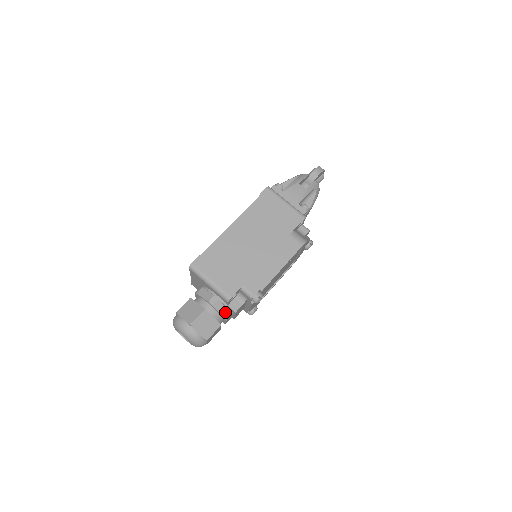
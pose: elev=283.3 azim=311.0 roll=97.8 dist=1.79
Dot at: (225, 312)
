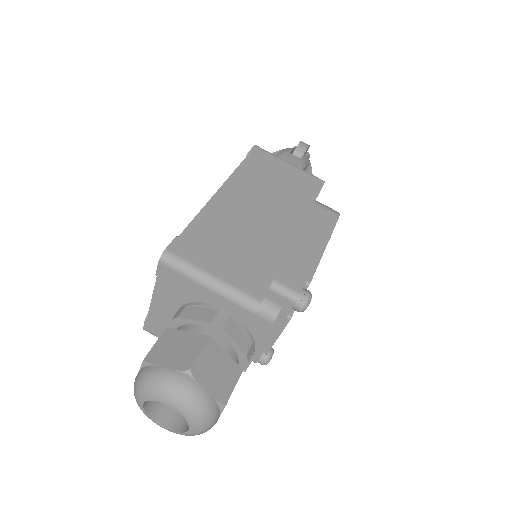
Dot at: (245, 342)
